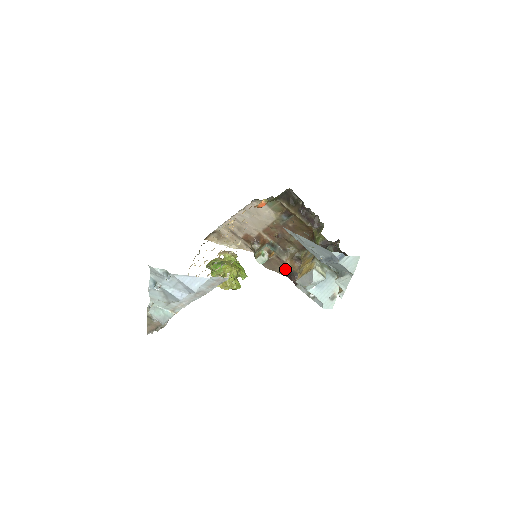
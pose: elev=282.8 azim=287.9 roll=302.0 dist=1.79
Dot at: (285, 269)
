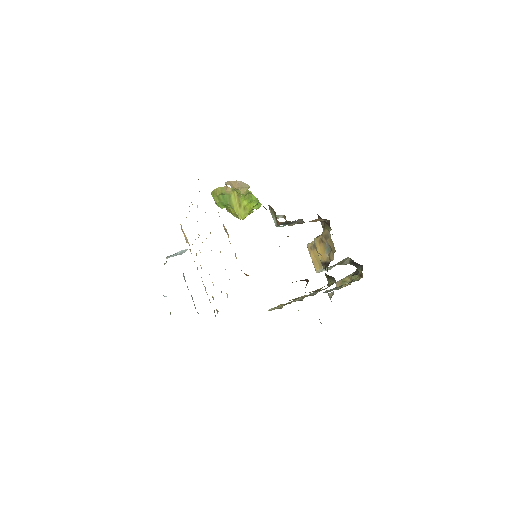
Dot at: occluded
